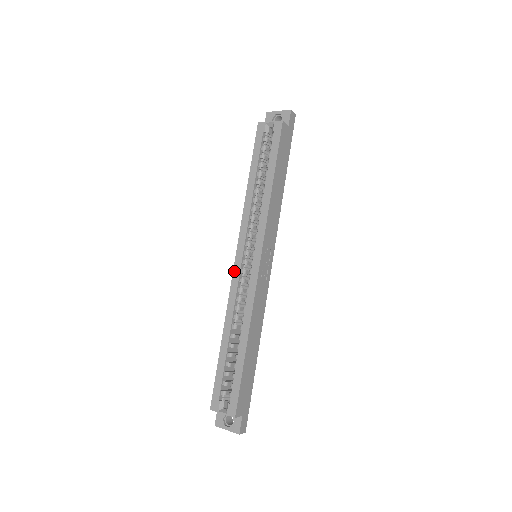
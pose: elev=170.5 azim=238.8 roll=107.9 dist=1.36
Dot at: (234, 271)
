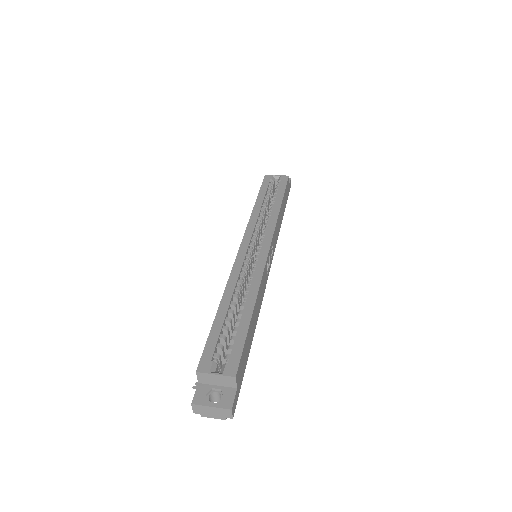
Dot at: (239, 254)
